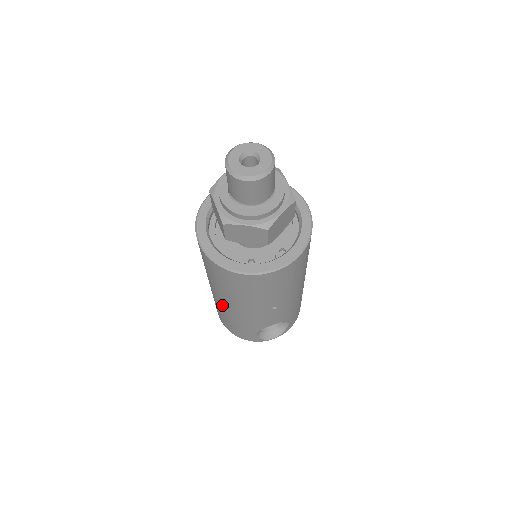
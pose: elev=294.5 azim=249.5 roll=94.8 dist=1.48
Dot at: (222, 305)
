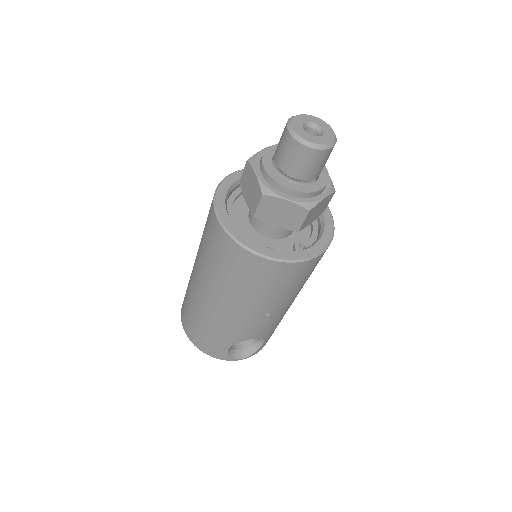
Dot at: (205, 304)
